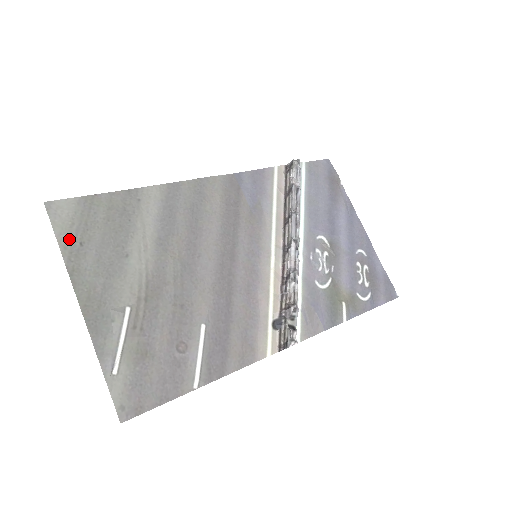
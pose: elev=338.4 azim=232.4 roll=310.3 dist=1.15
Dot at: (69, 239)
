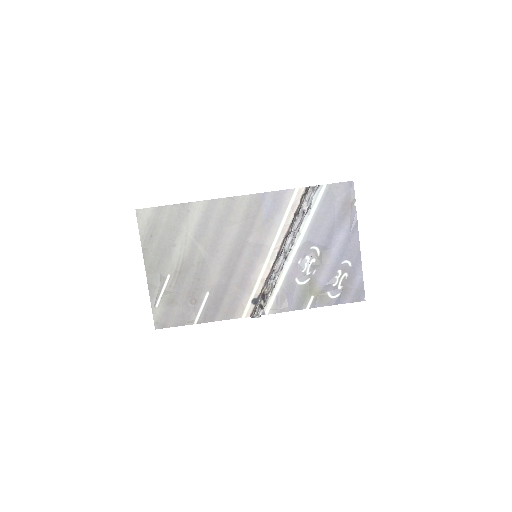
Dot at: (145, 233)
